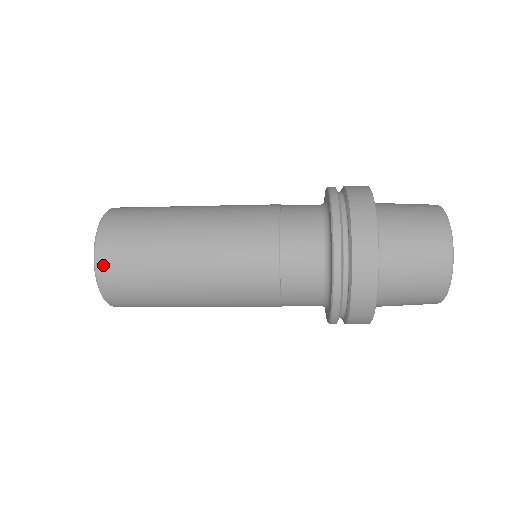
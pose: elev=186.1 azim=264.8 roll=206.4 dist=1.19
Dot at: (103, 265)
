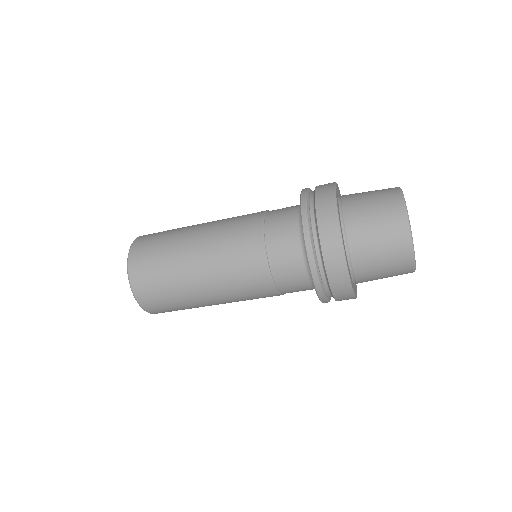
Dot at: (133, 270)
